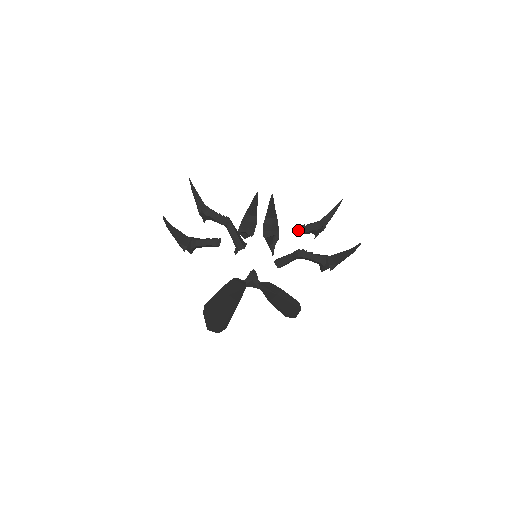
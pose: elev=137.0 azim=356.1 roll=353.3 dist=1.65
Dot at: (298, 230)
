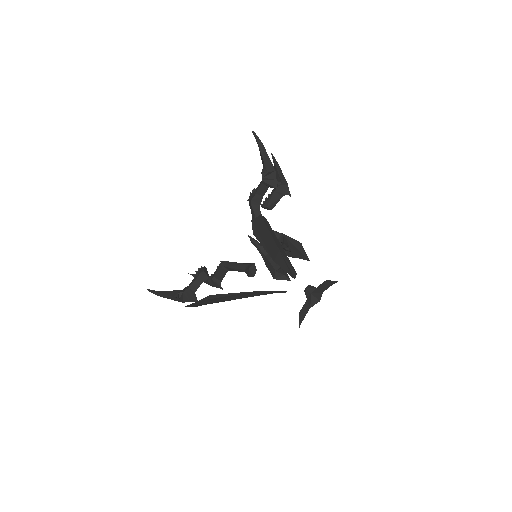
Dot at: (264, 204)
